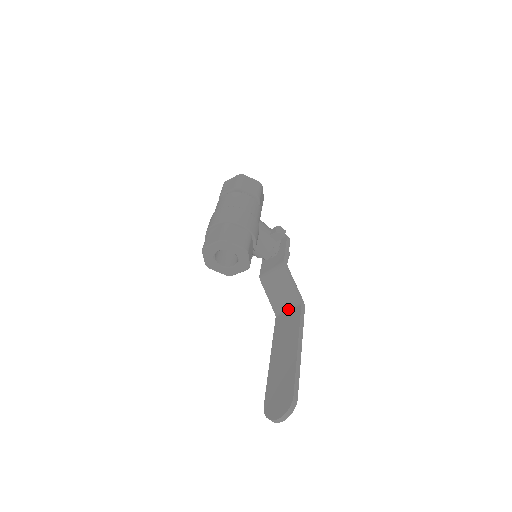
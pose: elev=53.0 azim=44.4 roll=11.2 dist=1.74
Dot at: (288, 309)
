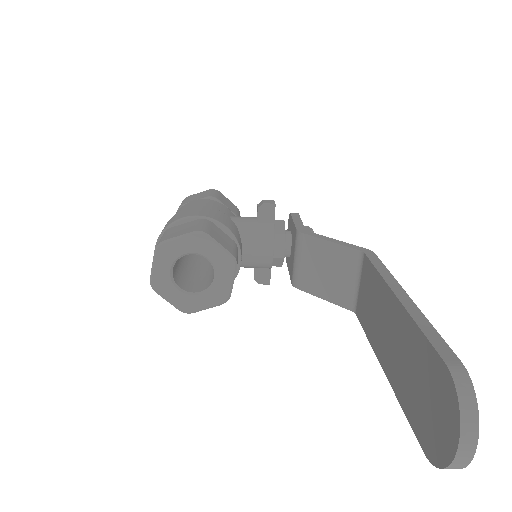
Dot at: (357, 282)
